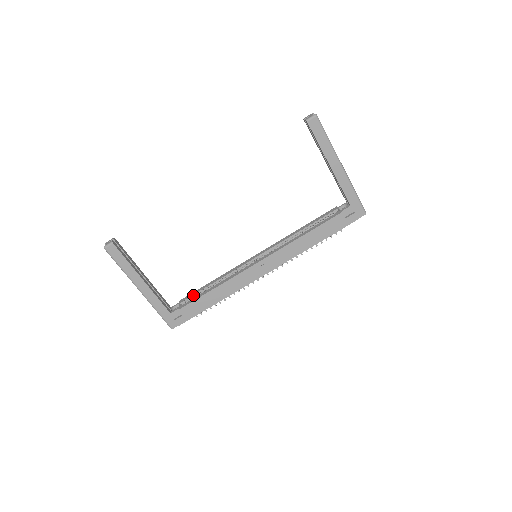
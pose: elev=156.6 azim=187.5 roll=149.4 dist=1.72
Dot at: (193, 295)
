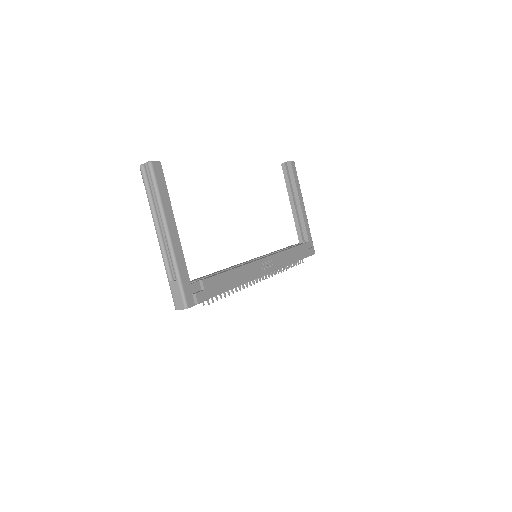
Dot at: (204, 277)
